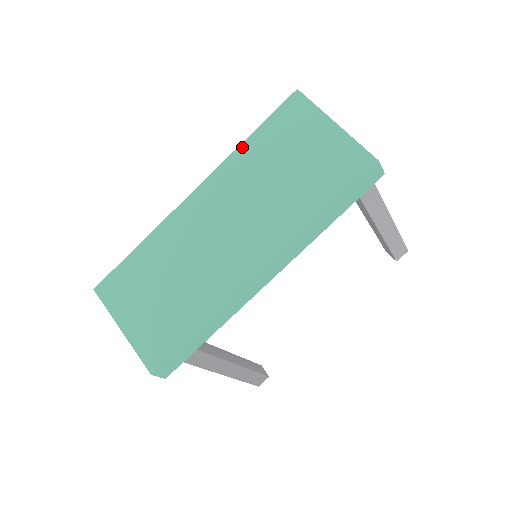
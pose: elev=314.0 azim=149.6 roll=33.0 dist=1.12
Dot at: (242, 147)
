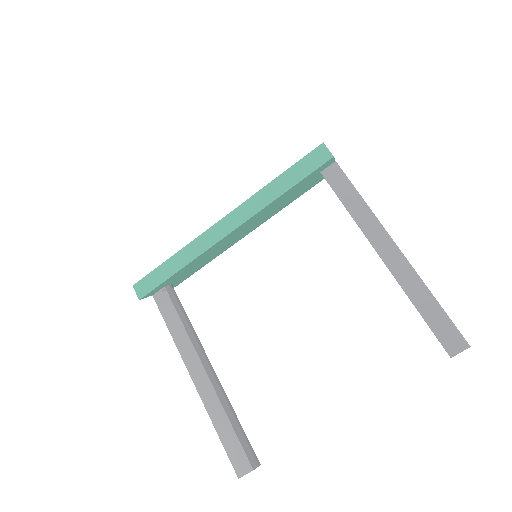
Dot at: occluded
